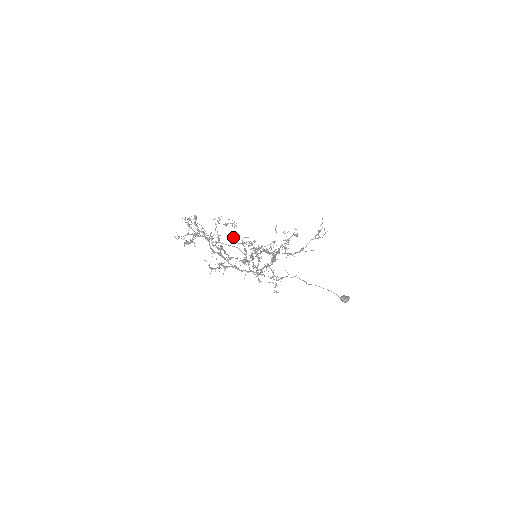
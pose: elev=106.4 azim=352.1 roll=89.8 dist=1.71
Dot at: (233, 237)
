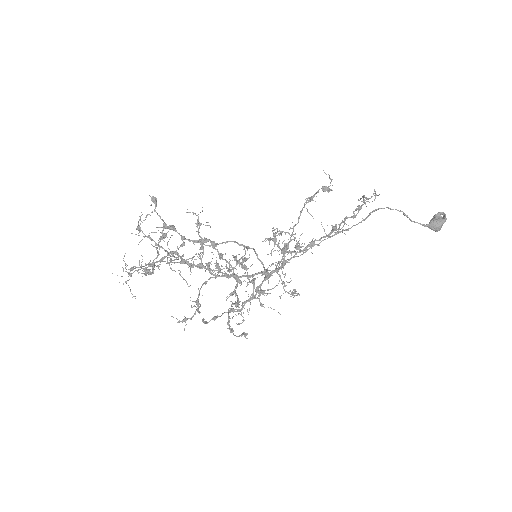
Dot at: (205, 263)
